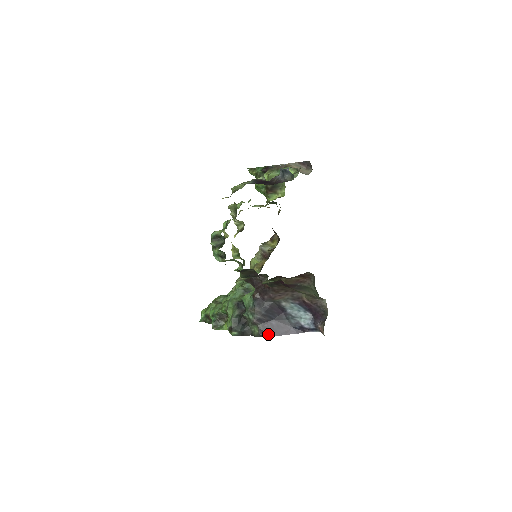
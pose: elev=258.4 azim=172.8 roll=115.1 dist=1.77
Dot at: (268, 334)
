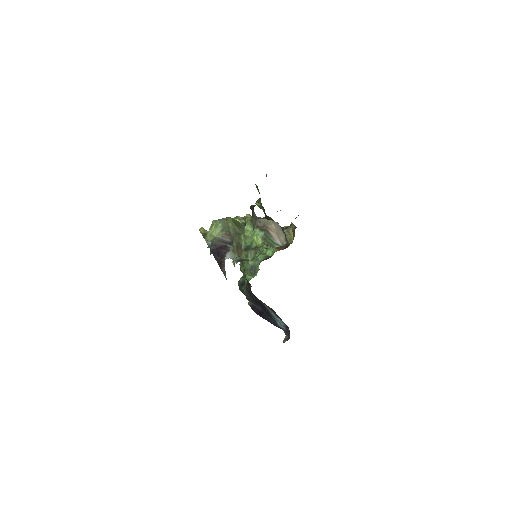
Dot at: (256, 312)
